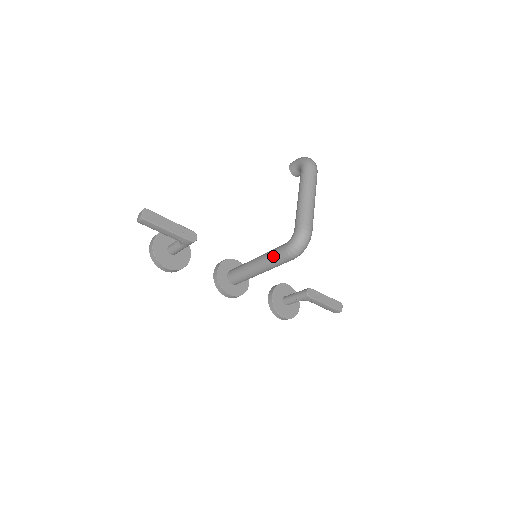
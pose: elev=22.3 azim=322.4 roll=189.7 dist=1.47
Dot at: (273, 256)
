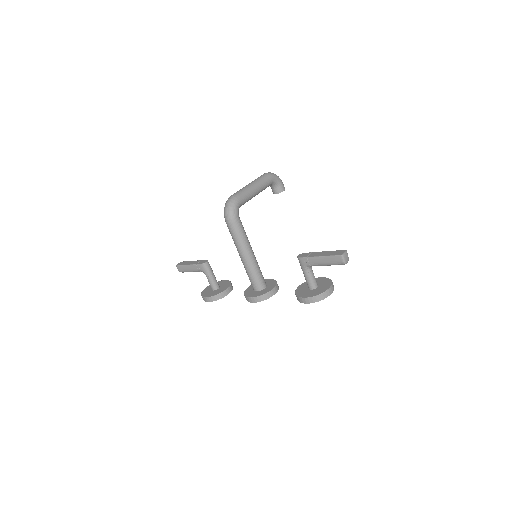
Dot at: occluded
